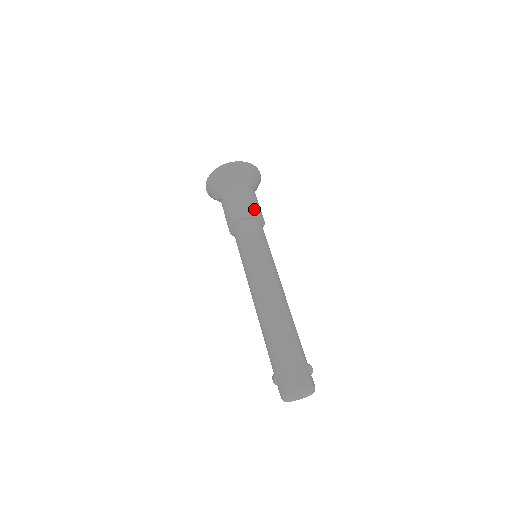
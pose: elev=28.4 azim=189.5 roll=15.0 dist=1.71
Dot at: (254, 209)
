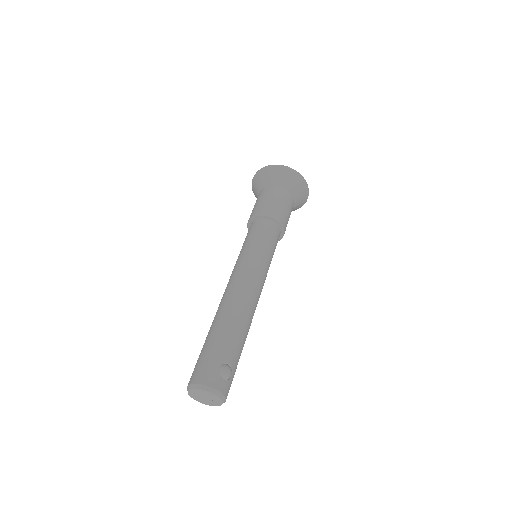
Dot at: (267, 209)
